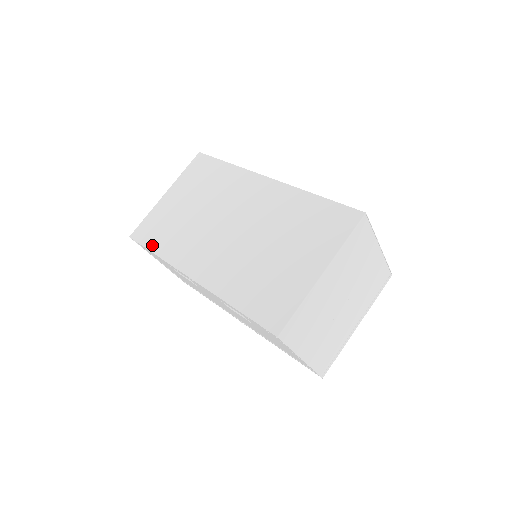
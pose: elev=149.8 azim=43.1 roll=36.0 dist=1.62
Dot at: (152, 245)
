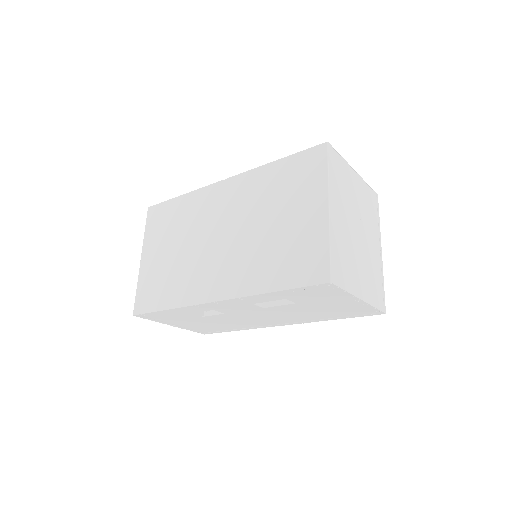
Dot at: (159, 305)
